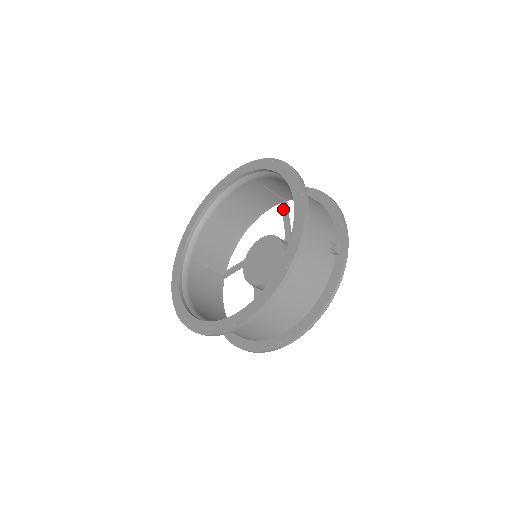
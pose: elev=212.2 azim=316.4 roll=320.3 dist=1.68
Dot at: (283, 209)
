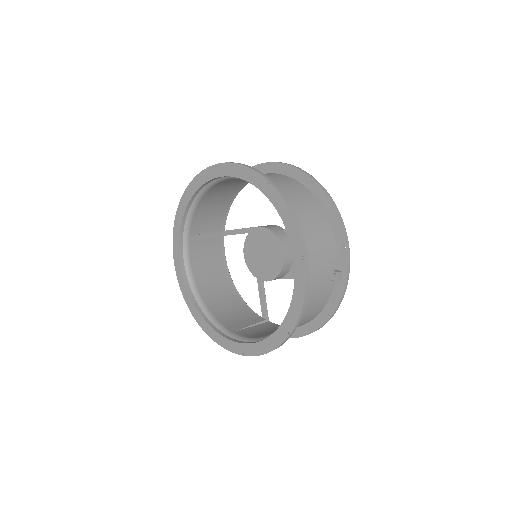
Dot at: occluded
